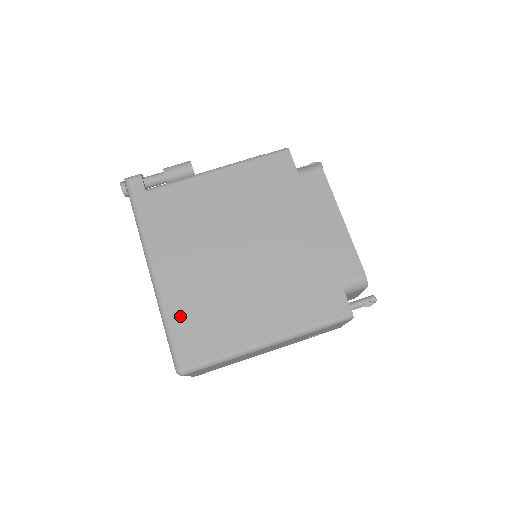
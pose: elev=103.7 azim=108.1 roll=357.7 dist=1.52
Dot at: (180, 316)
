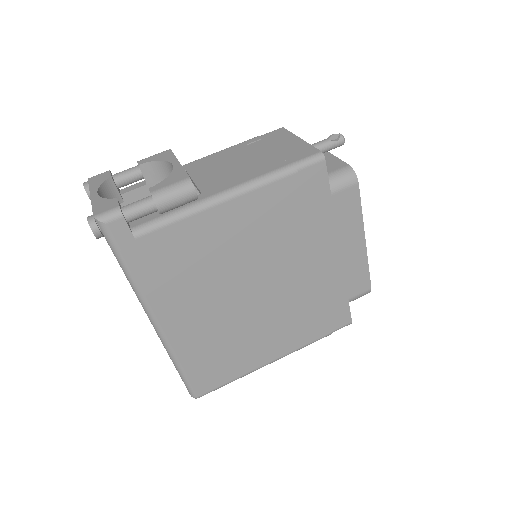
Dot at: (194, 359)
